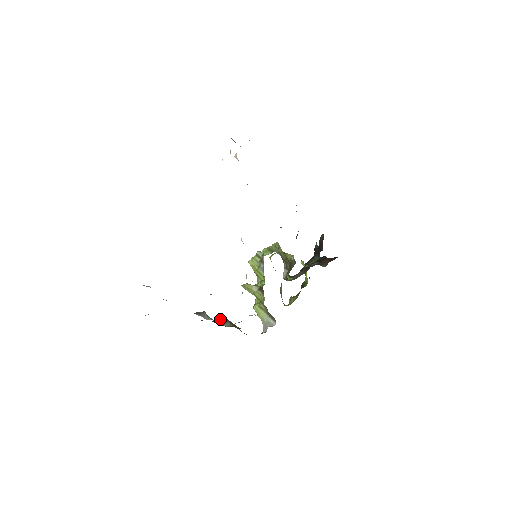
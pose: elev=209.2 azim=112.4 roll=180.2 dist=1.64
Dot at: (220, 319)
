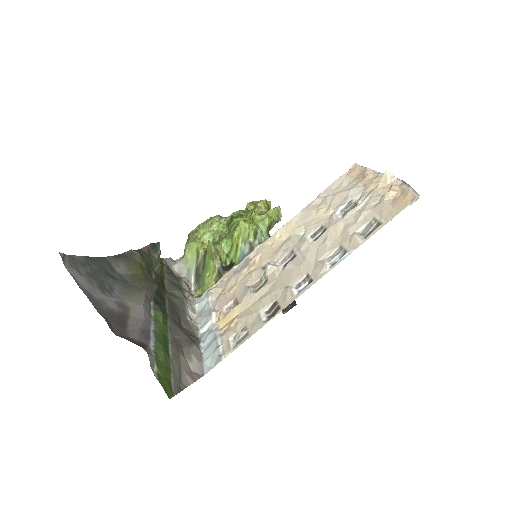
Dot at: (155, 247)
